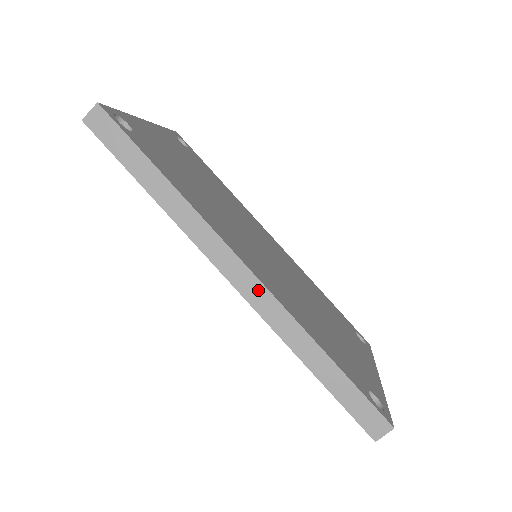
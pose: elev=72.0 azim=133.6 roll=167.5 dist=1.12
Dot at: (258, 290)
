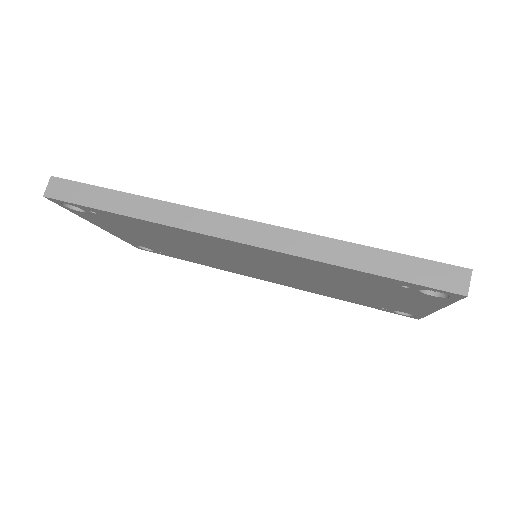
Dot at: (260, 230)
